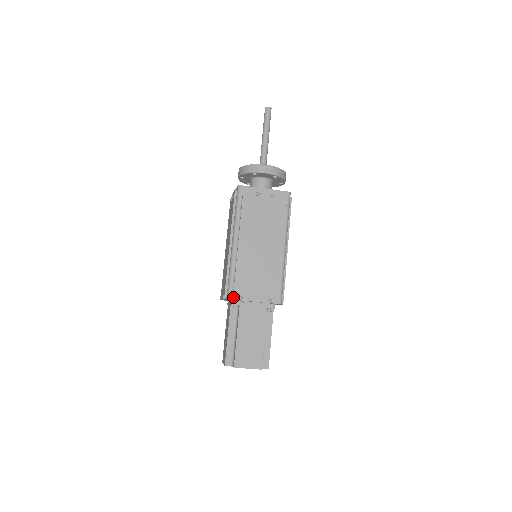
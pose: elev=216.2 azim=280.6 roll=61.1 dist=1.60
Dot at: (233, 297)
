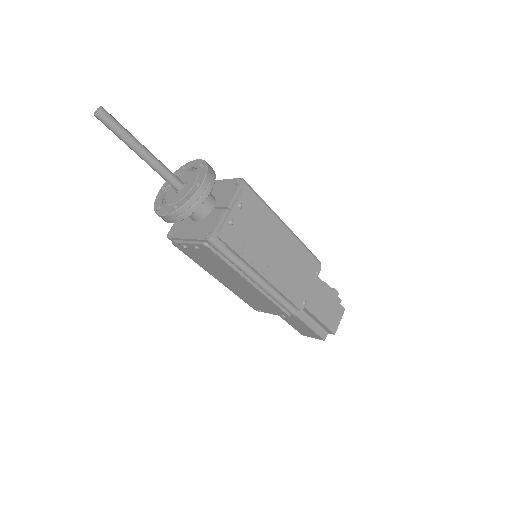
Dot at: (254, 309)
